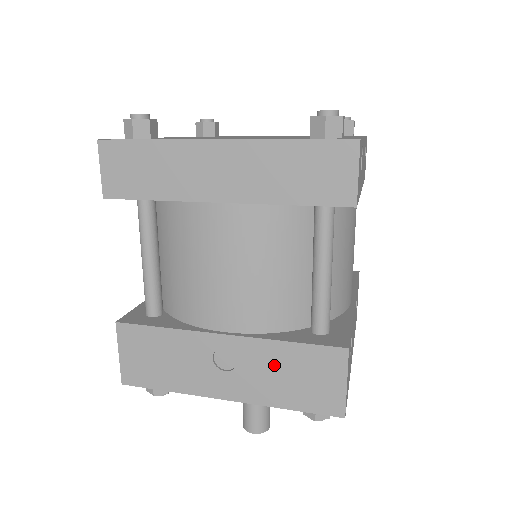
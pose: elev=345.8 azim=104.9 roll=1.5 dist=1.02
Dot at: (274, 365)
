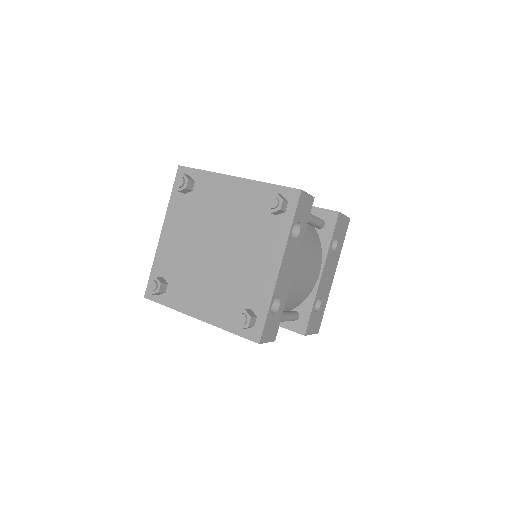
Dot at: occluded
